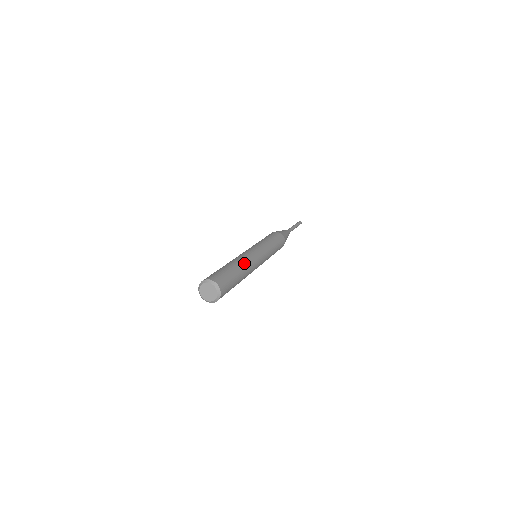
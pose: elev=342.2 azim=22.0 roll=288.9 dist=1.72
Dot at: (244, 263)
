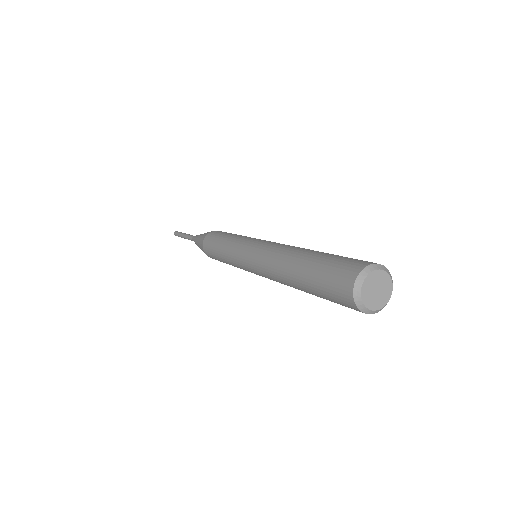
Dot at: occluded
